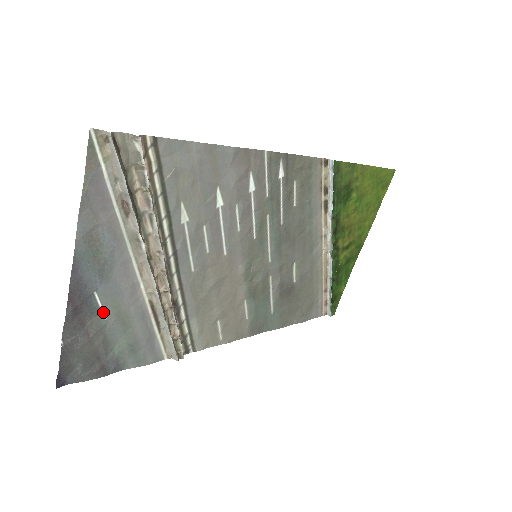
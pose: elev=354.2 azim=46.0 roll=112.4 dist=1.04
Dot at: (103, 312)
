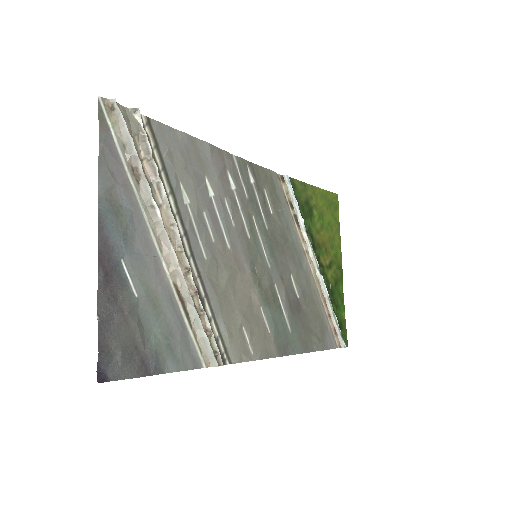
Dot at: (133, 288)
